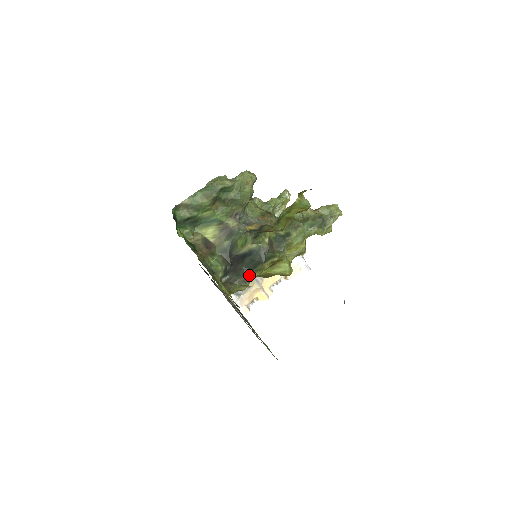
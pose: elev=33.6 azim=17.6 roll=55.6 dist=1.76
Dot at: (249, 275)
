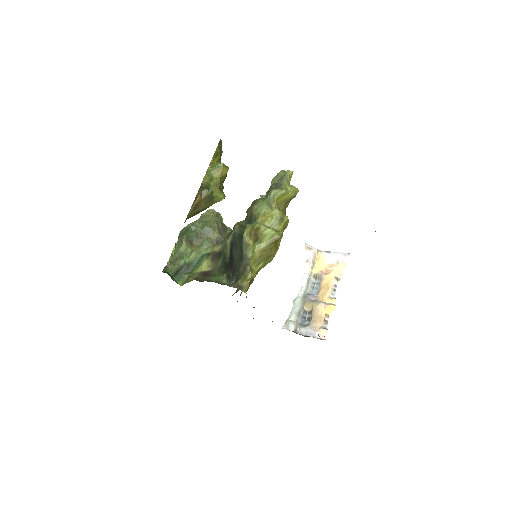
Dot at: (243, 260)
